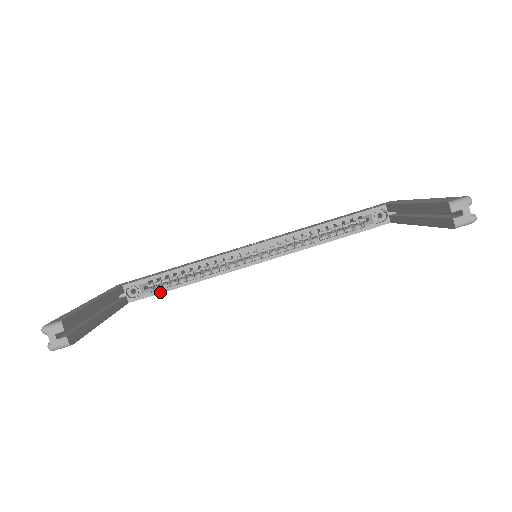
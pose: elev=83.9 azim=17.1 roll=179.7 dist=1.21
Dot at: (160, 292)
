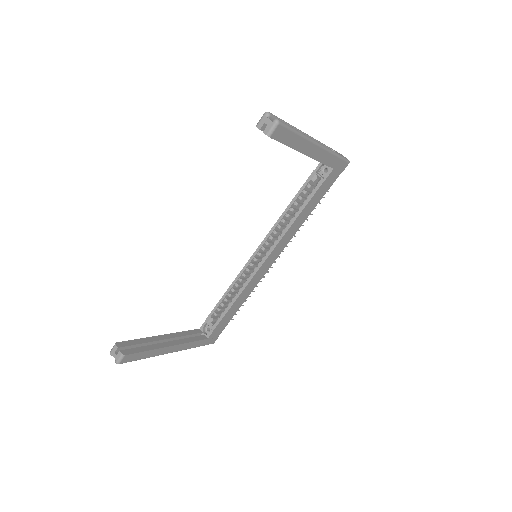
Dot at: (220, 320)
